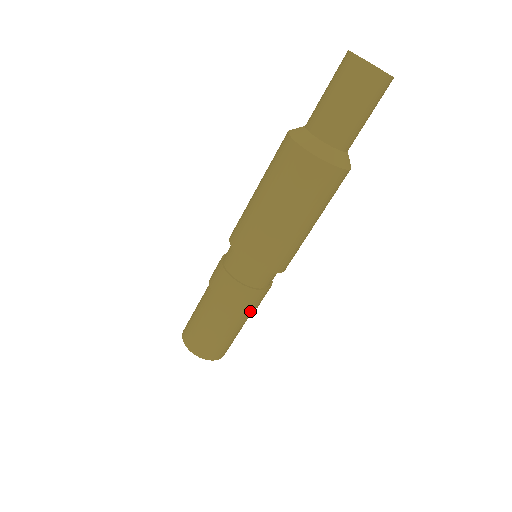
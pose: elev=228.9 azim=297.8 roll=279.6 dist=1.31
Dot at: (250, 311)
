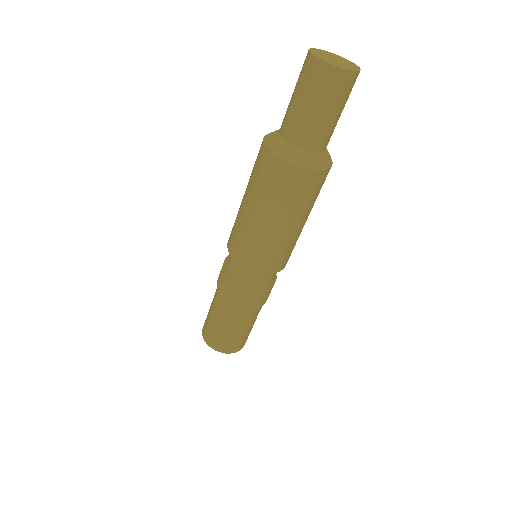
Dot at: (254, 309)
